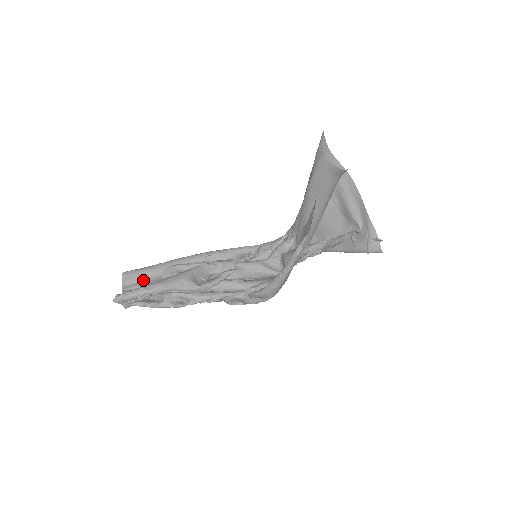
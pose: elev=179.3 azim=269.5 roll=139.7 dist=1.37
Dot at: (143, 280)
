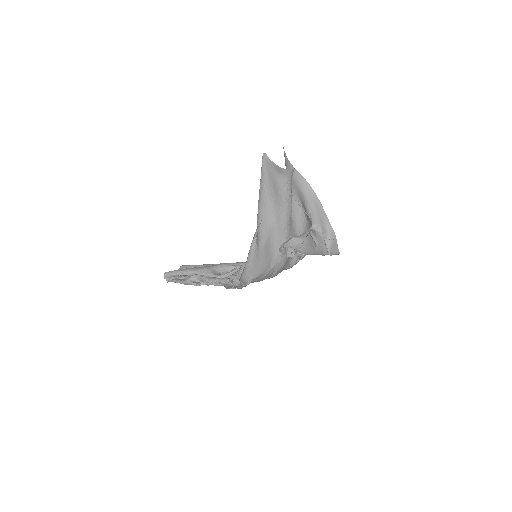
Dot at: occluded
